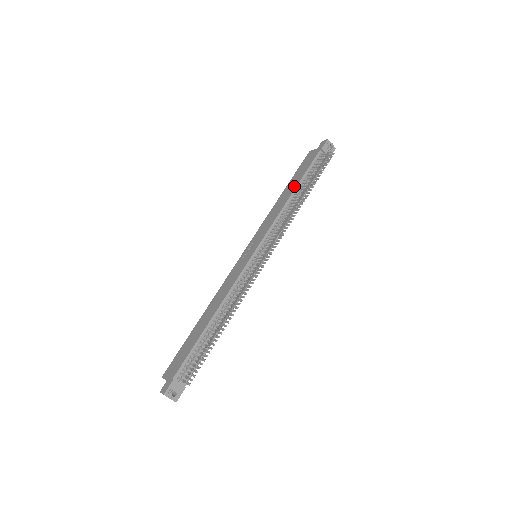
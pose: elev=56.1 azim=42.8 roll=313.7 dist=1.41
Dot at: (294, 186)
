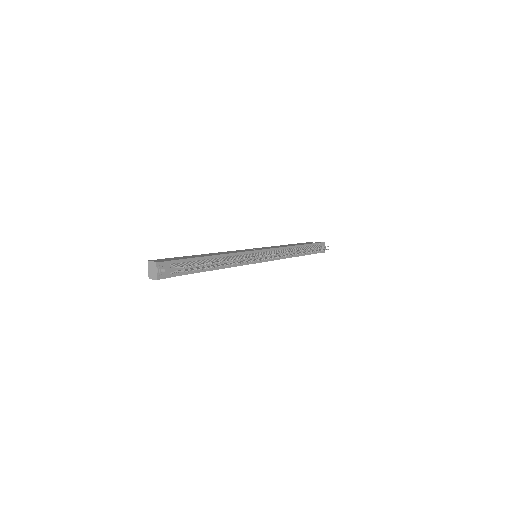
Dot at: occluded
